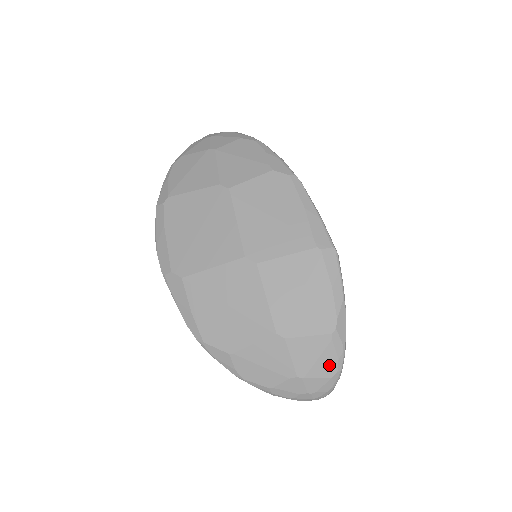
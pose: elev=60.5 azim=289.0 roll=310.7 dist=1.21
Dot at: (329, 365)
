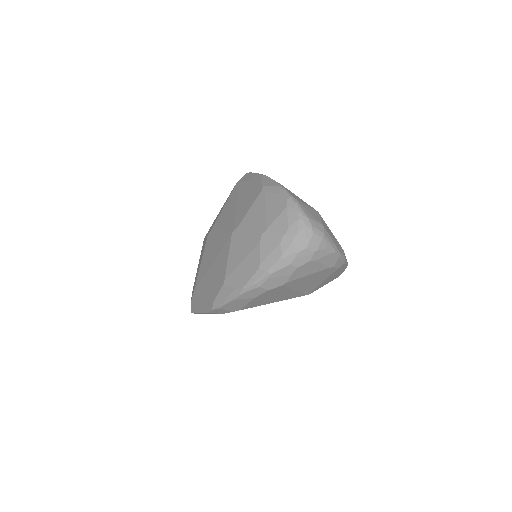
Dot at: (277, 204)
